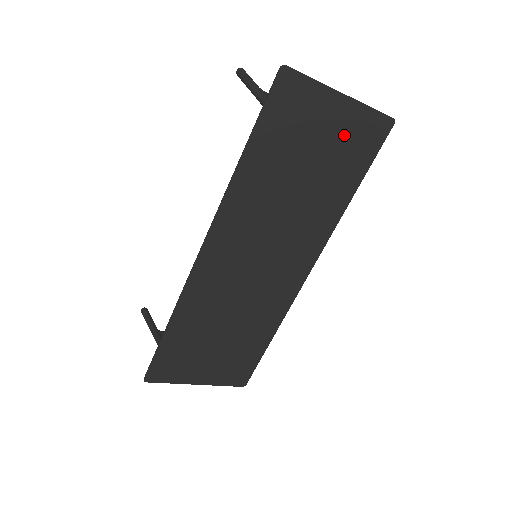
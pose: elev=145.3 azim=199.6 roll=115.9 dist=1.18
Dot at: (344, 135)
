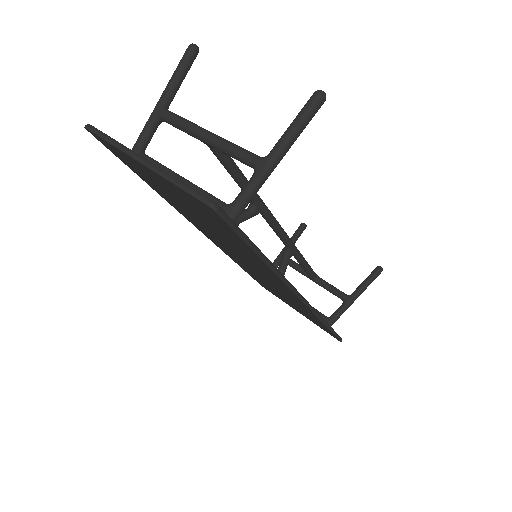
Dot at: (187, 200)
